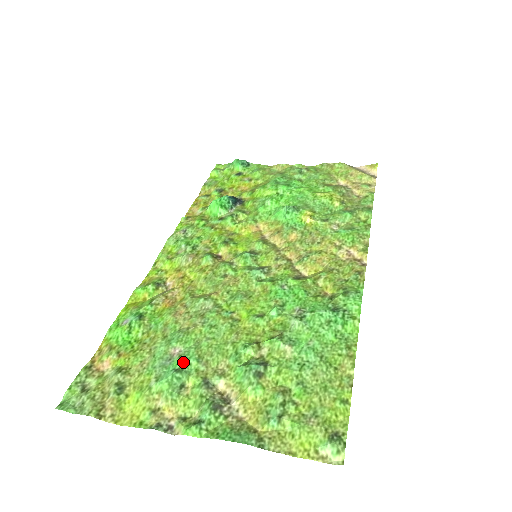
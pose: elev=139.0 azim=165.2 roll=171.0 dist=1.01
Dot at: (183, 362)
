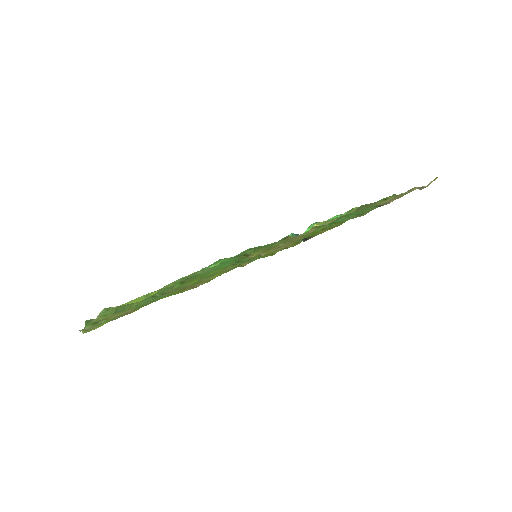
Dot at: occluded
